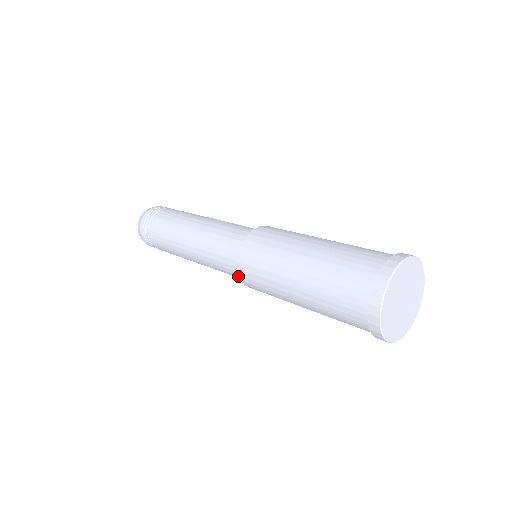
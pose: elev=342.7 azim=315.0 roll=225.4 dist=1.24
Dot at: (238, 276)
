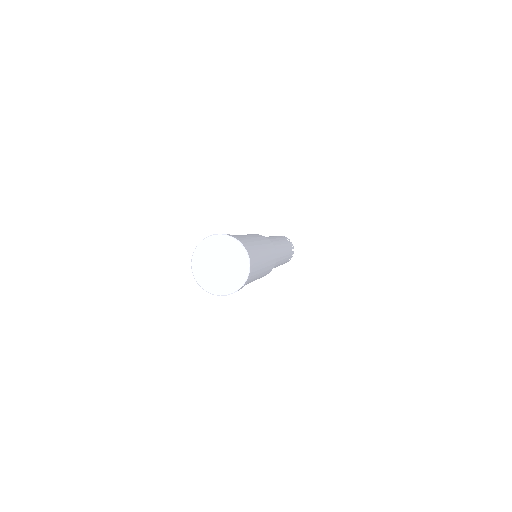
Dot at: occluded
